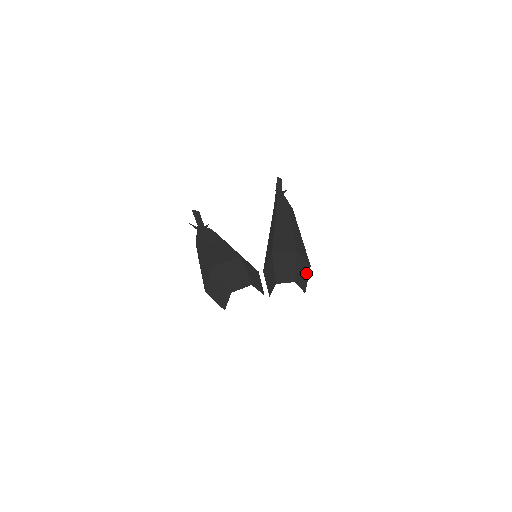
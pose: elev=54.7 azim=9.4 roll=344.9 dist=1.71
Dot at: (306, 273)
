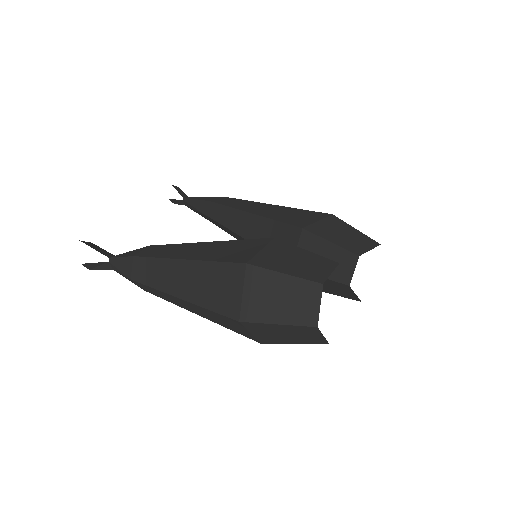
Dot at: occluded
